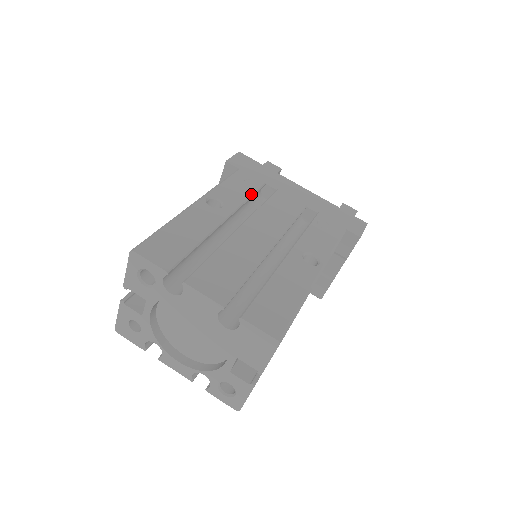
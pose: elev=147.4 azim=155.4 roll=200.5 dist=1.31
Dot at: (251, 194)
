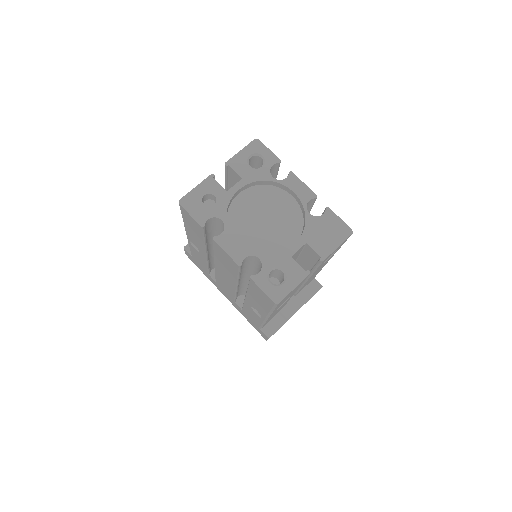
Dot at: occluded
